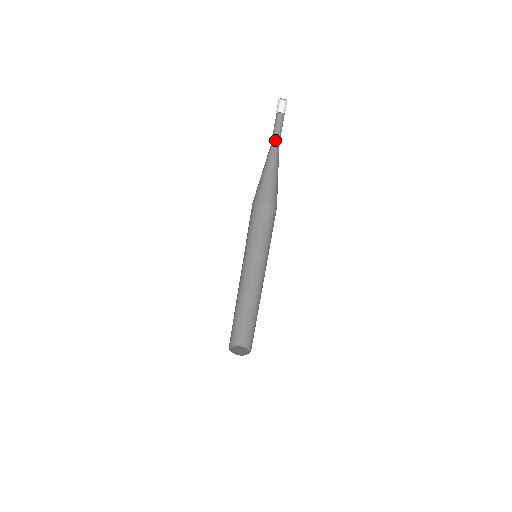
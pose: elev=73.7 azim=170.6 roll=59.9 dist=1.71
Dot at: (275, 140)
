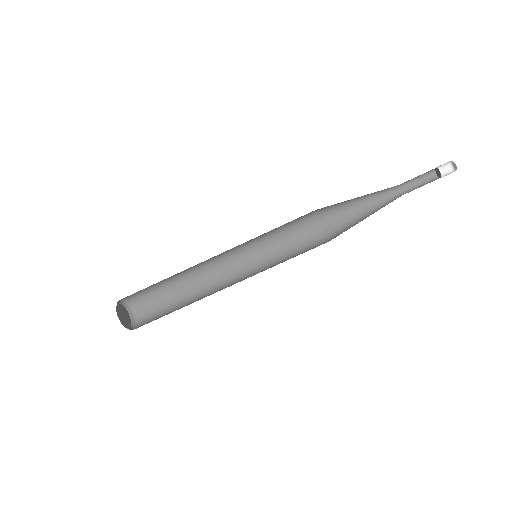
Dot at: (403, 189)
